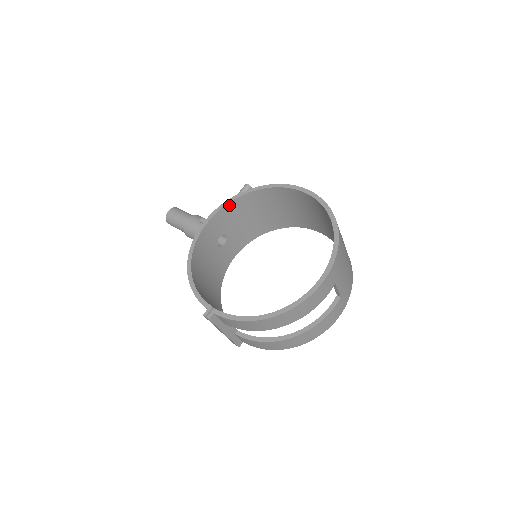
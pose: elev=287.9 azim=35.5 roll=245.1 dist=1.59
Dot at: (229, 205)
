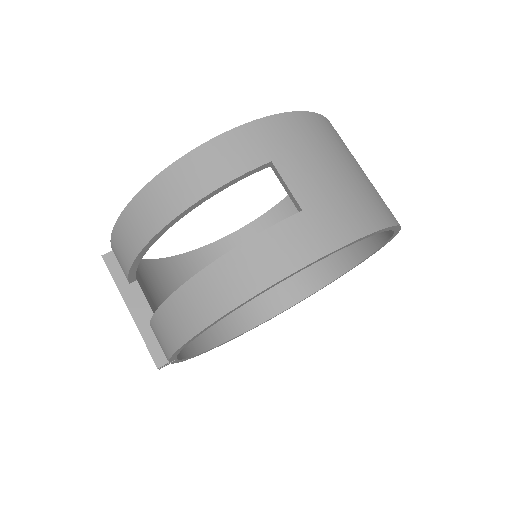
Dot at: (260, 222)
